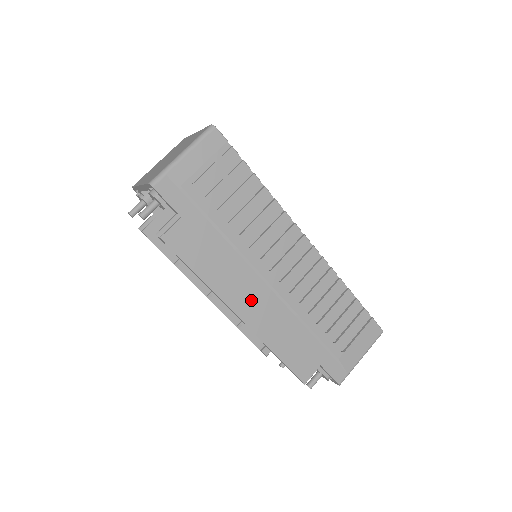
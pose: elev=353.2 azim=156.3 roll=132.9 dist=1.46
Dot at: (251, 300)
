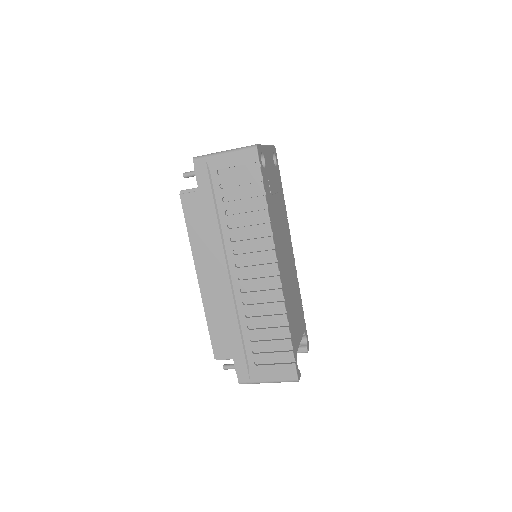
Dot at: (212, 275)
